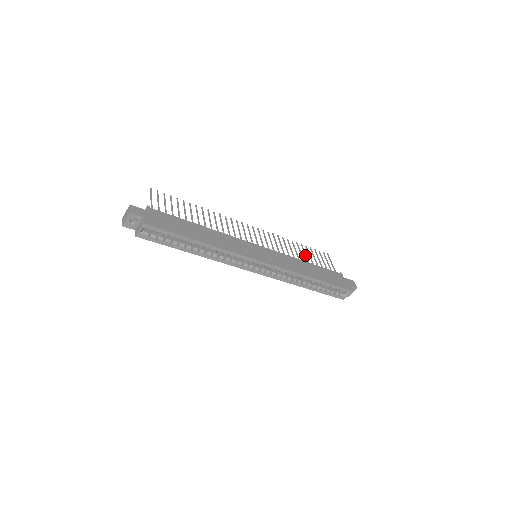
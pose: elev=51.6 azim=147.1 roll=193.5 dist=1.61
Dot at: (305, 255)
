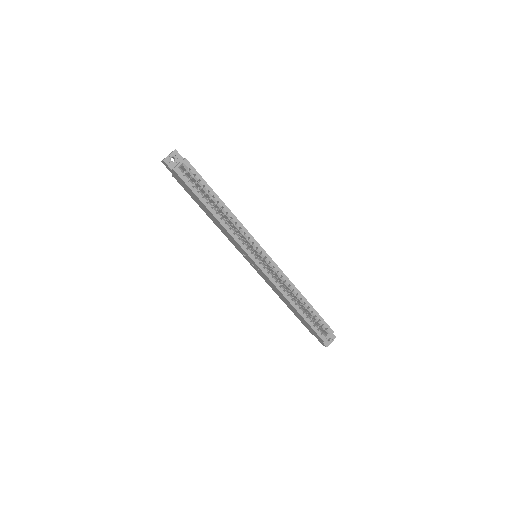
Dot at: occluded
